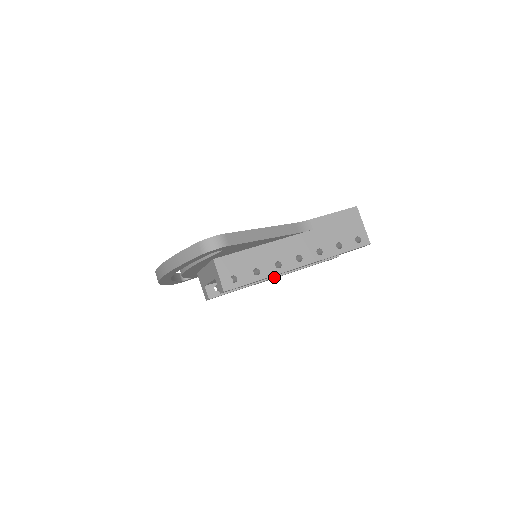
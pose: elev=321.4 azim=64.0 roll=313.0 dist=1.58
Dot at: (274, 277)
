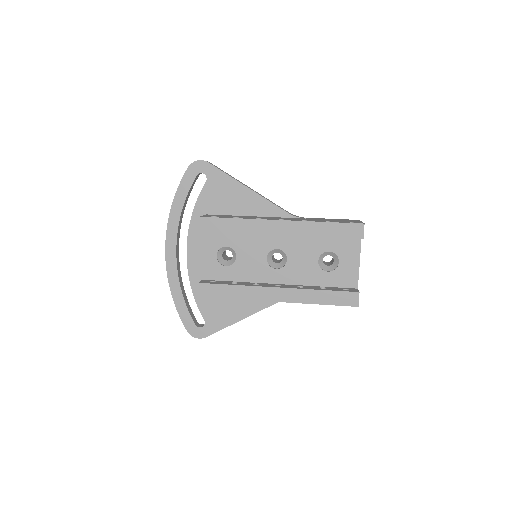
Dot at: (274, 287)
